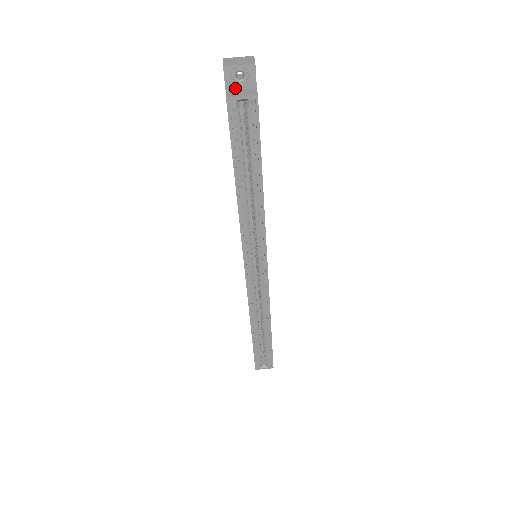
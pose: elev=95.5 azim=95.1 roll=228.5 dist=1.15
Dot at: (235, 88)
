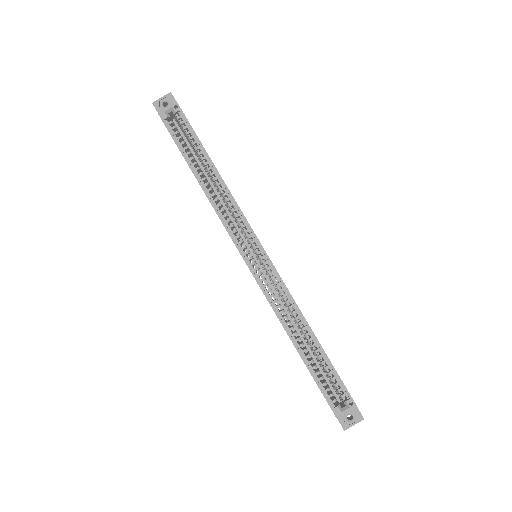
Dot at: occluded
